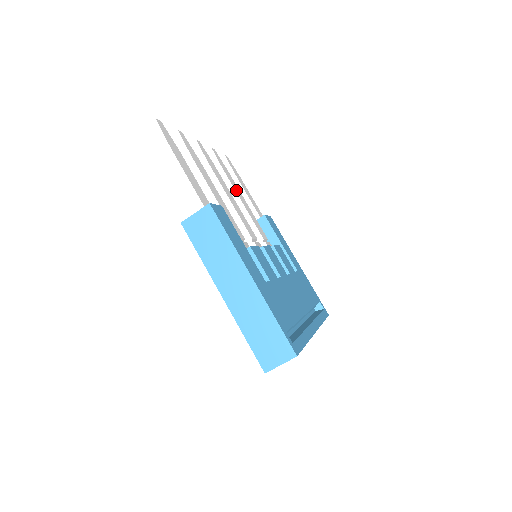
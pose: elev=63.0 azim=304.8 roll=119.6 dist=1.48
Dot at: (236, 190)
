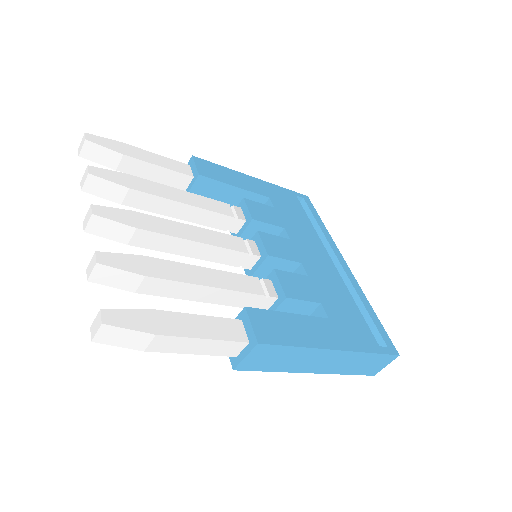
Dot at: (164, 195)
